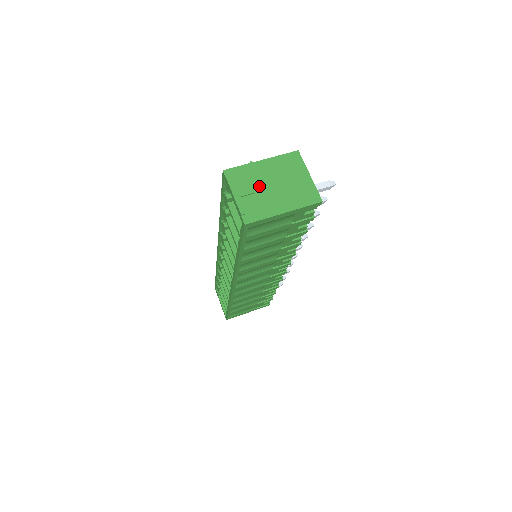
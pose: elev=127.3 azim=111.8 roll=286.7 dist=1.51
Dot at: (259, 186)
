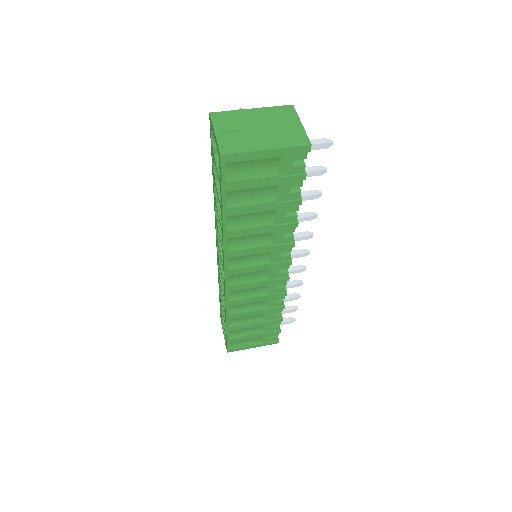
Dot at: (244, 127)
